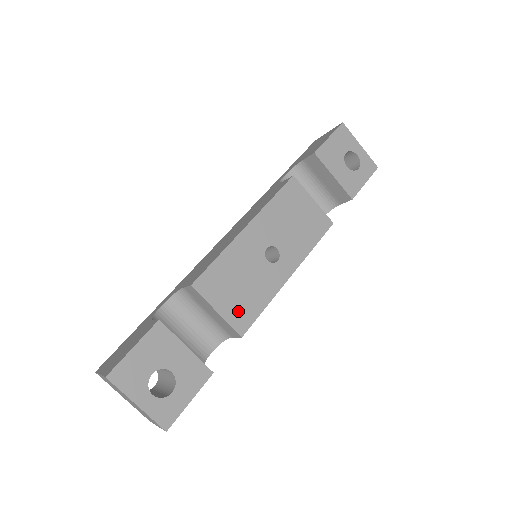
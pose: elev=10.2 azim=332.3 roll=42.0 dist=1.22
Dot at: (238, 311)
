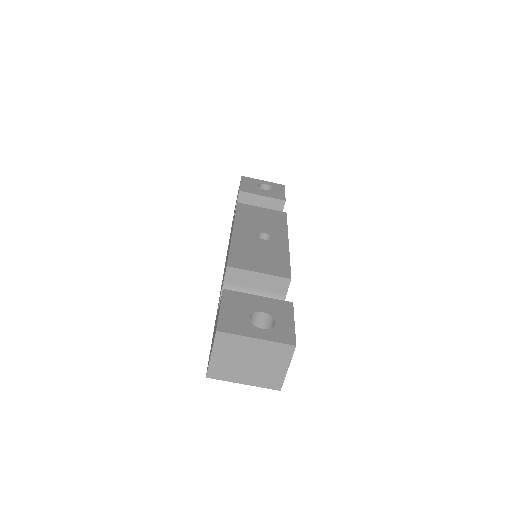
Dot at: (273, 268)
